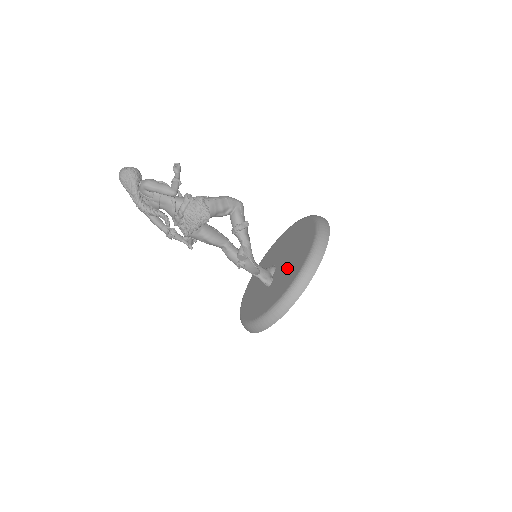
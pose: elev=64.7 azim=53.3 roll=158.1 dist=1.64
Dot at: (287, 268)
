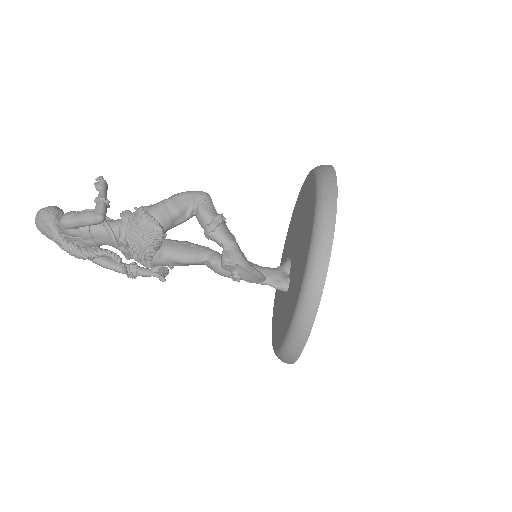
Dot at: (298, 257)
